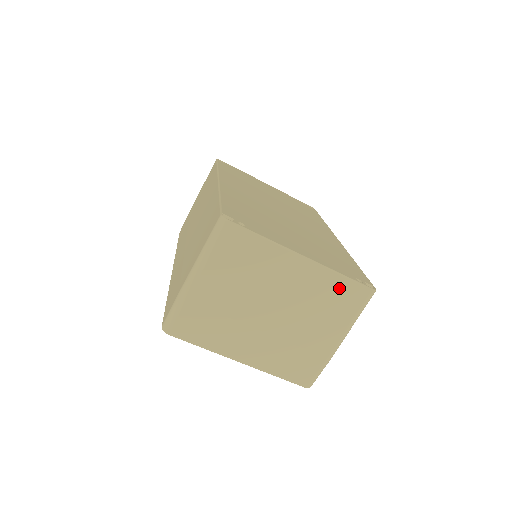
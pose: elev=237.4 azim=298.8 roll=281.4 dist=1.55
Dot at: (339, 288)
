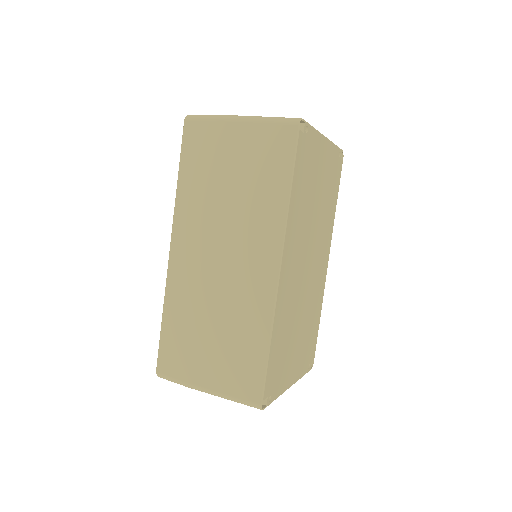
Dot at: occluded
